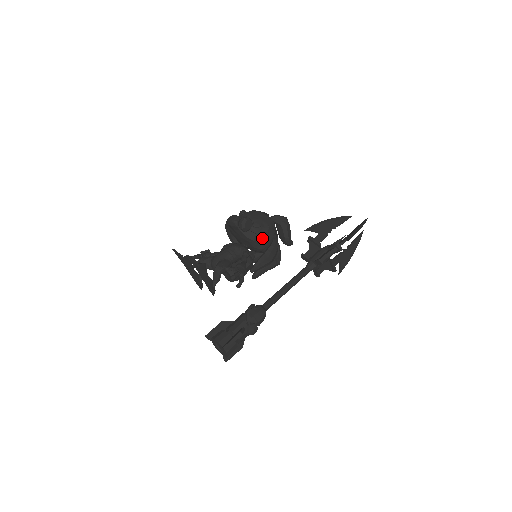
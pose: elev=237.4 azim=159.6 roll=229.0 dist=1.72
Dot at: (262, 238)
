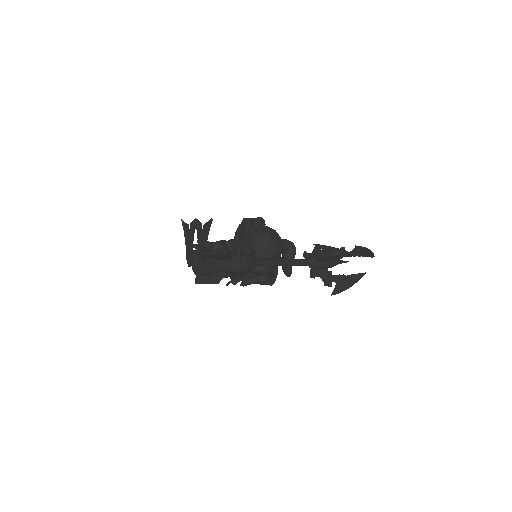
Dot at: (268, 246)
